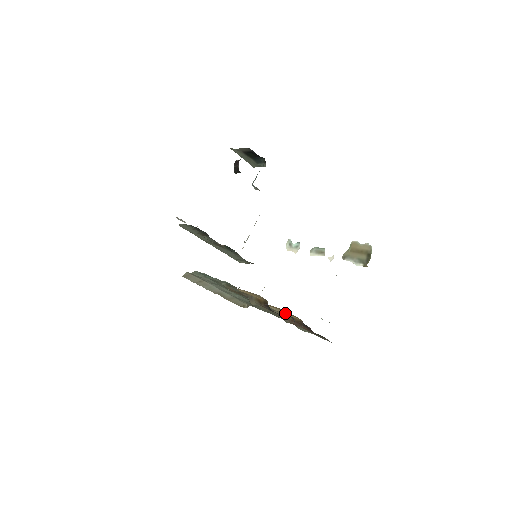
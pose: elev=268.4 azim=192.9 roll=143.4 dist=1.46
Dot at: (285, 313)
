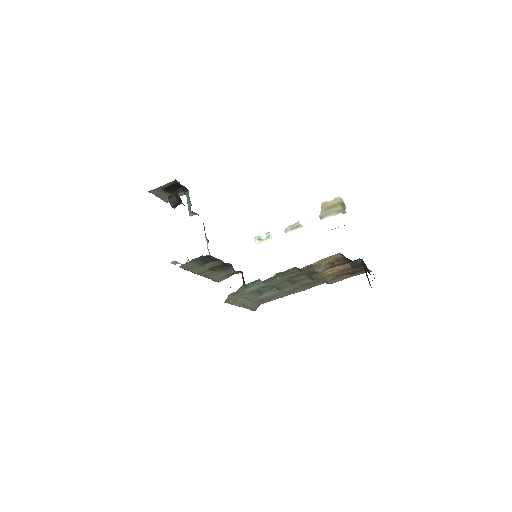
Dot at: (331, 271)
